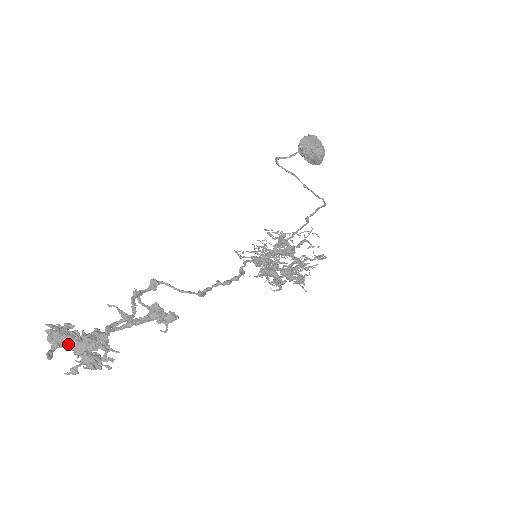
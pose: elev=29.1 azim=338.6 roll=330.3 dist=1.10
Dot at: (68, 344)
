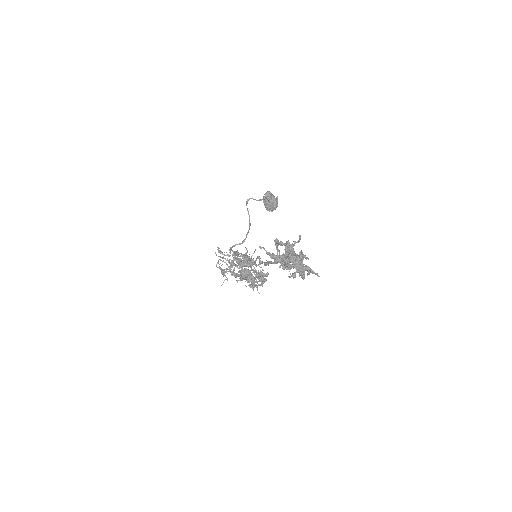
Dot at: occluded
